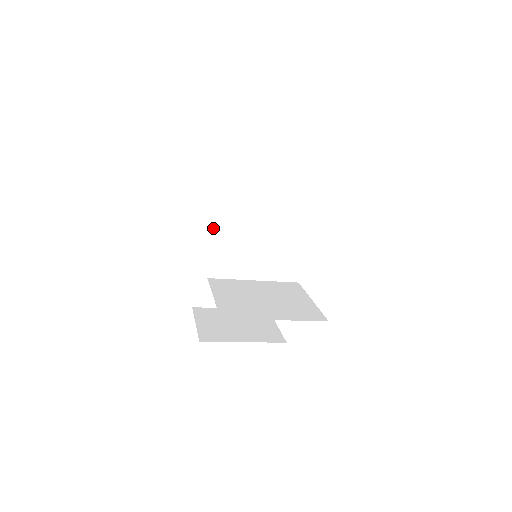
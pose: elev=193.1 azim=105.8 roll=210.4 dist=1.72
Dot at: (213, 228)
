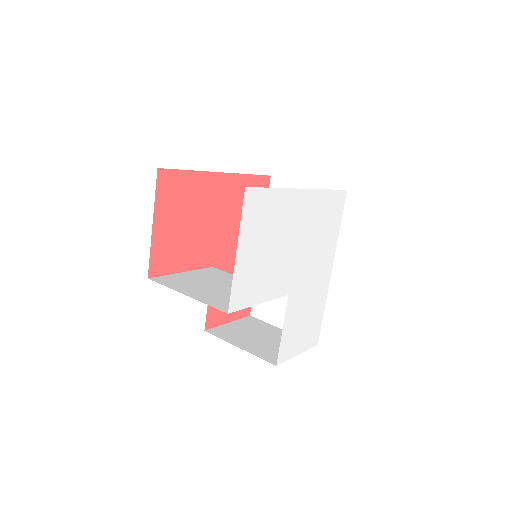
Dot at: occluded
